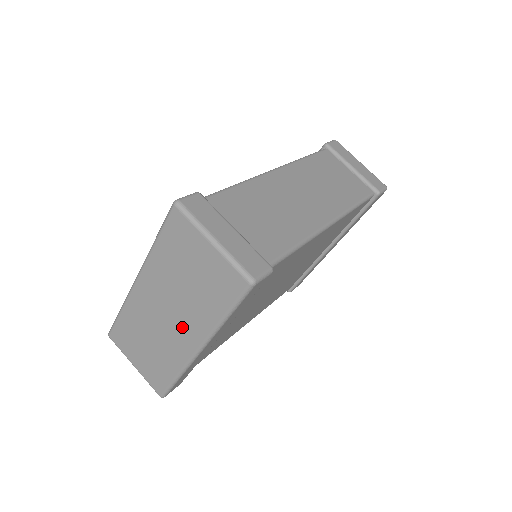
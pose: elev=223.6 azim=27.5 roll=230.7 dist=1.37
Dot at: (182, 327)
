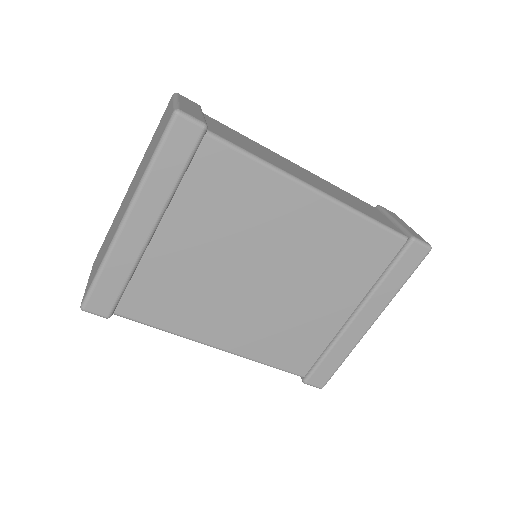
Dot at: (127, 202)
